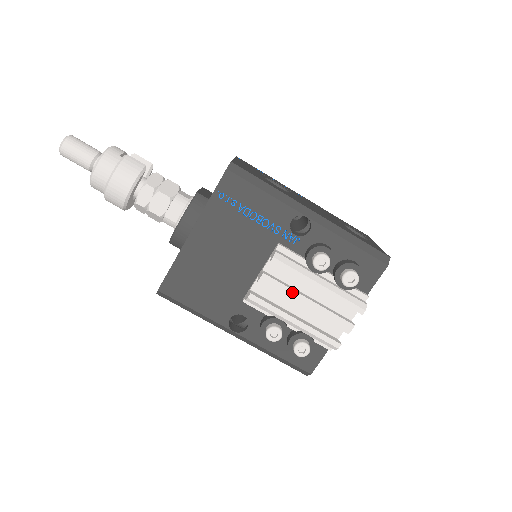
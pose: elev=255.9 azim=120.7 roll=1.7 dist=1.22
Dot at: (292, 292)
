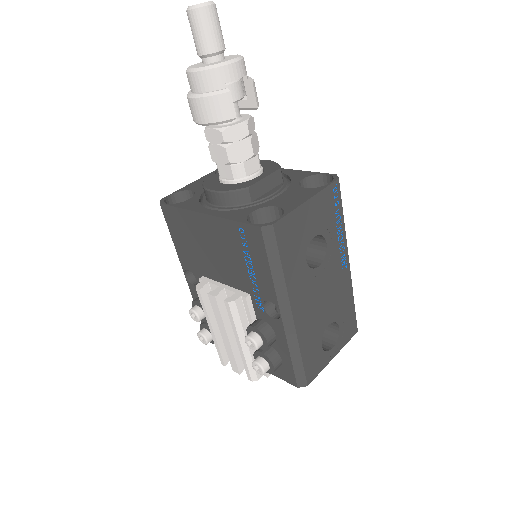
Dot at: (222, 323)
